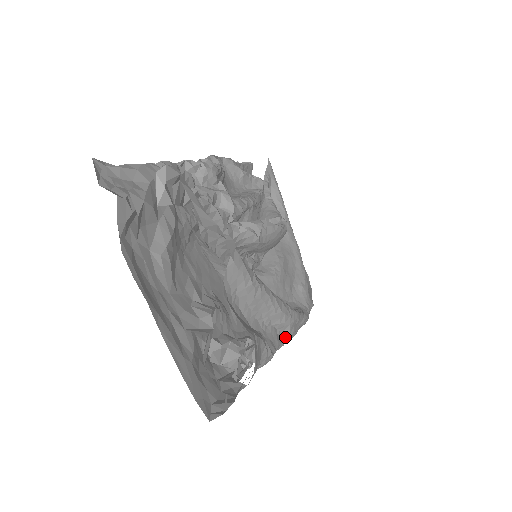
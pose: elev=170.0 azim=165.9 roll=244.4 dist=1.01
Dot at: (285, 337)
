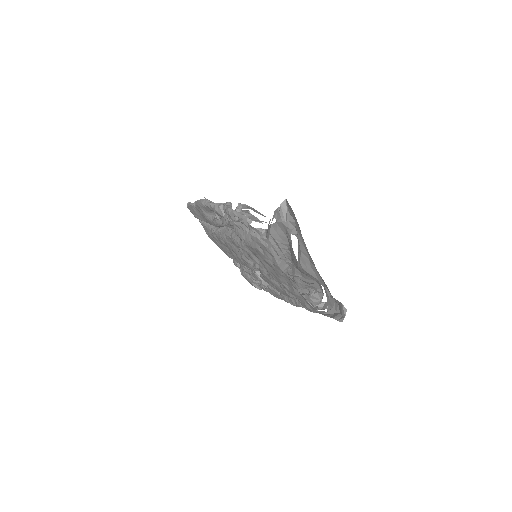
Dot at: occluded
